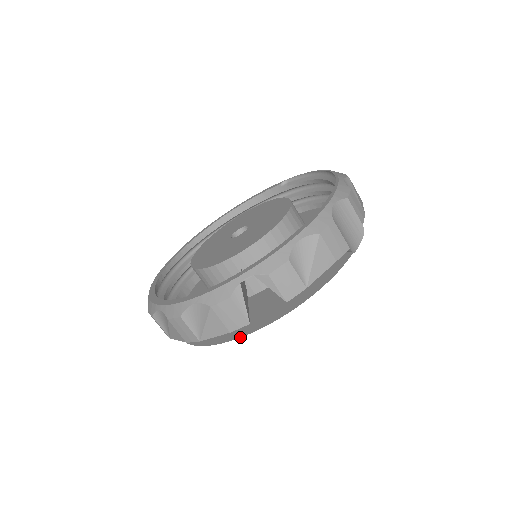
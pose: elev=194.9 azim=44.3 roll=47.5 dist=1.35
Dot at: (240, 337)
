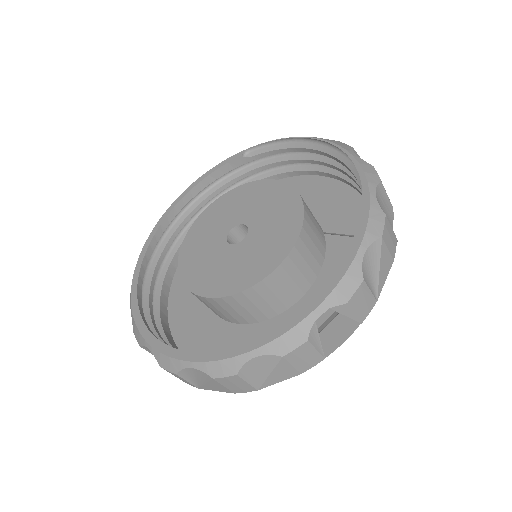
Dot at: occluded
